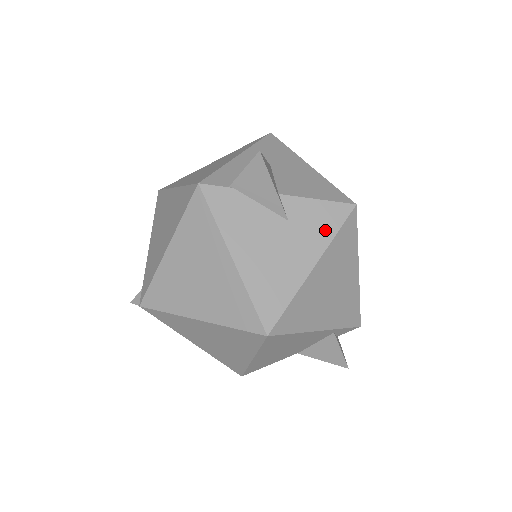
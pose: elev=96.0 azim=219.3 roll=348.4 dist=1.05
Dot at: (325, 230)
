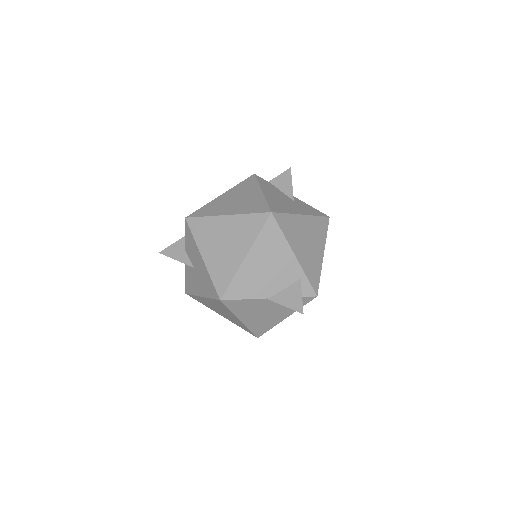
Dot at: (312, 212)
